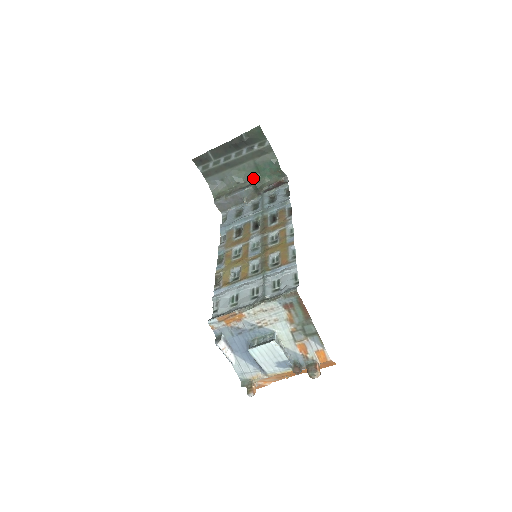
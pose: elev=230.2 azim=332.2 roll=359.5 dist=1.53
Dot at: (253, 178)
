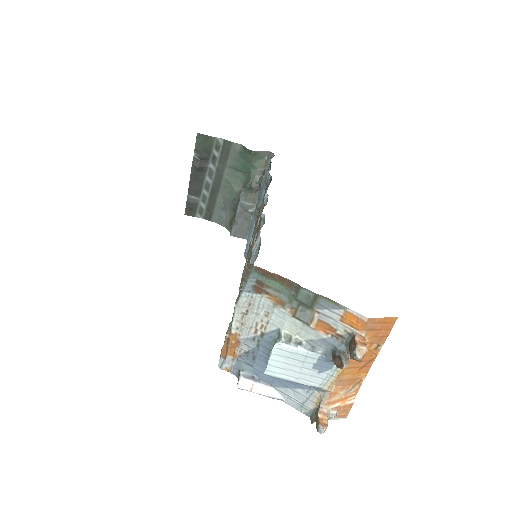
Dot at: (243, 183)
